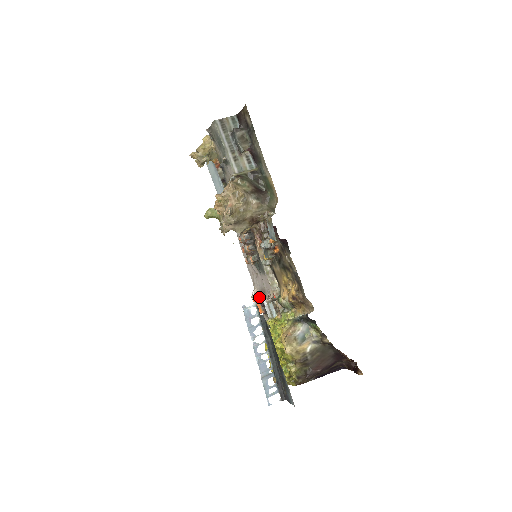
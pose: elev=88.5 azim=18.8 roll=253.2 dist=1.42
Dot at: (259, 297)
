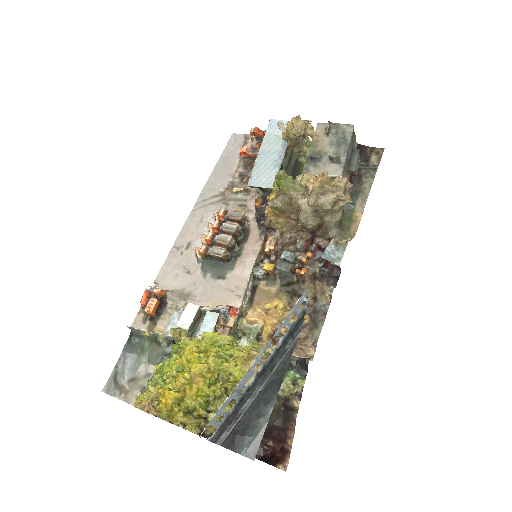
Dot at: (164, 295)
